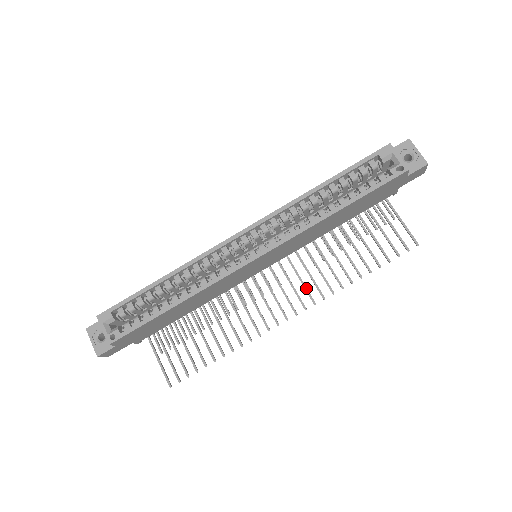
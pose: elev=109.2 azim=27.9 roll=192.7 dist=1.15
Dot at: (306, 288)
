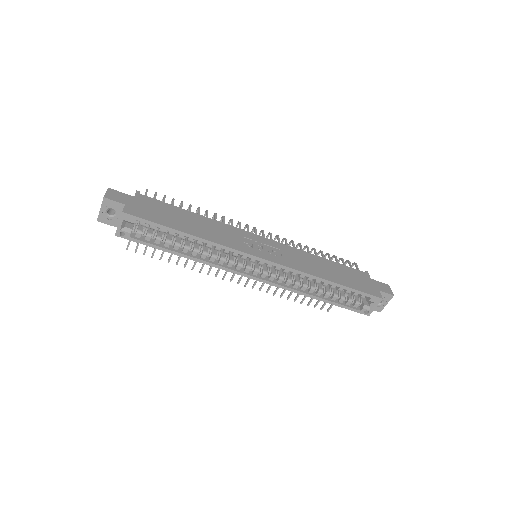
Dot at: occluded
